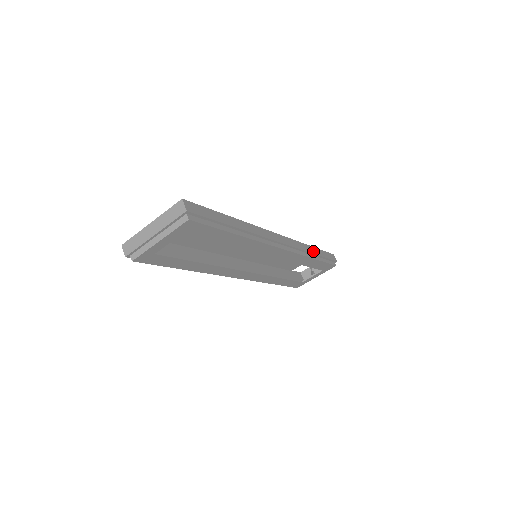
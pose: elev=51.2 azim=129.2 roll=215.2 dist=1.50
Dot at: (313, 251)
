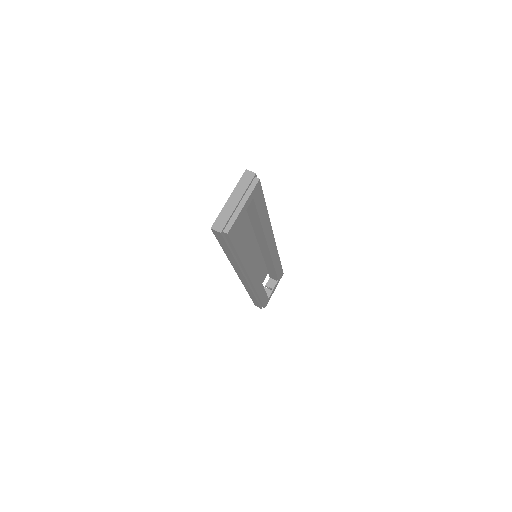
Dot at: occluded
